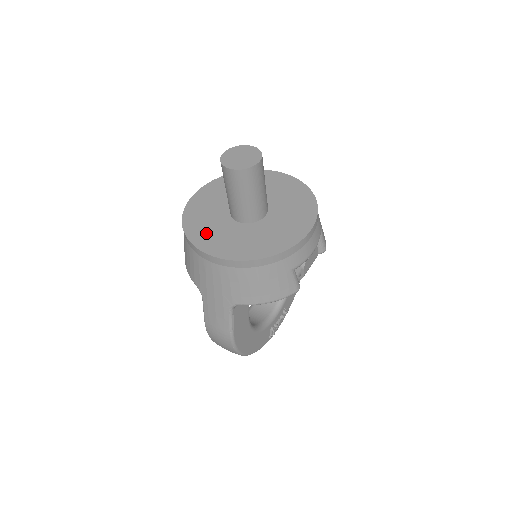
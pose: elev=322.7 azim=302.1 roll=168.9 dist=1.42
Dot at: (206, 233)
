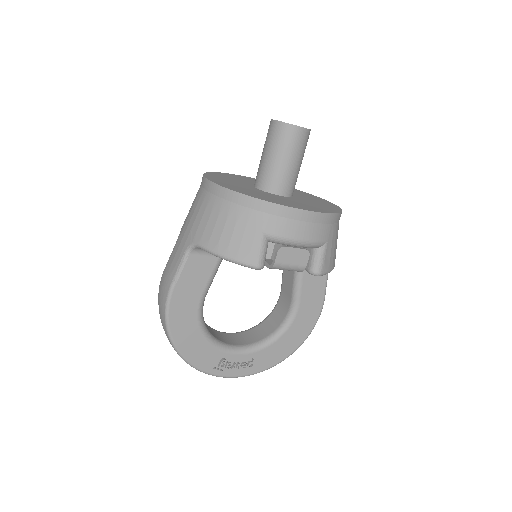
Dot at: (222, 178)
